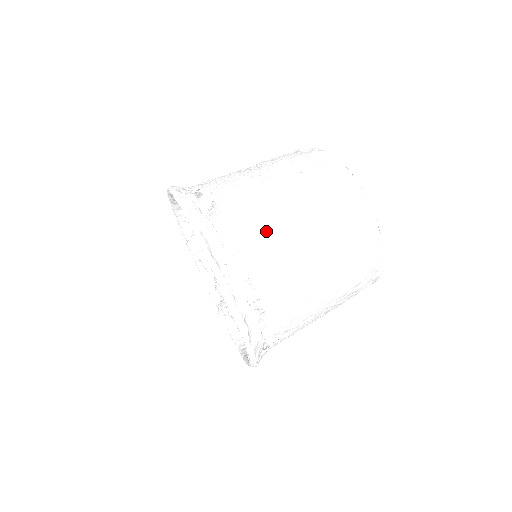
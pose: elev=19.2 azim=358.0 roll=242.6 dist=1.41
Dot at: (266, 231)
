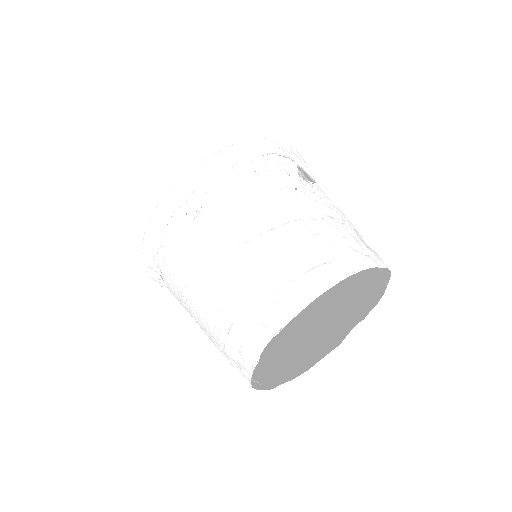
Dot at: (181, 280)
